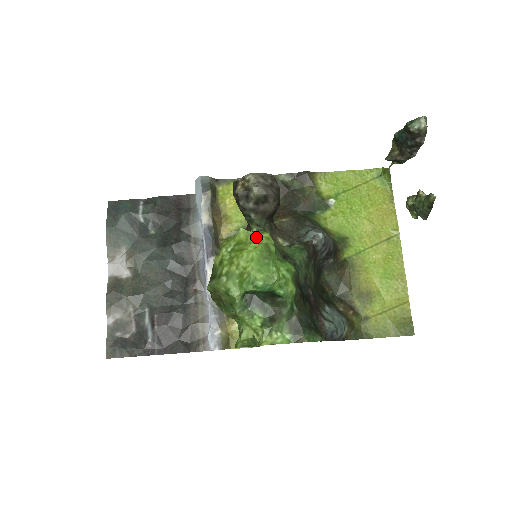
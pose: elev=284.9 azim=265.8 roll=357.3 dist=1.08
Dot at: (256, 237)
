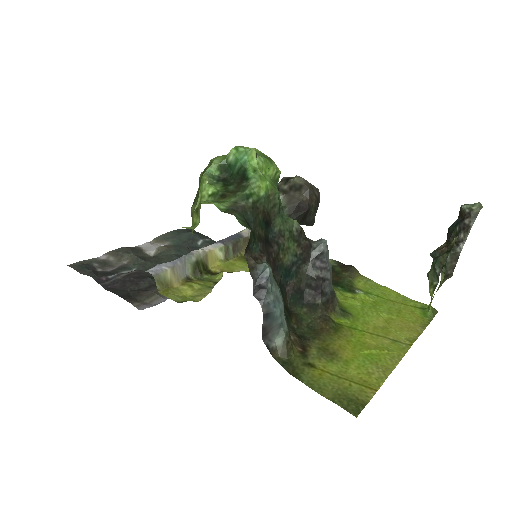
Dot at: occluded
